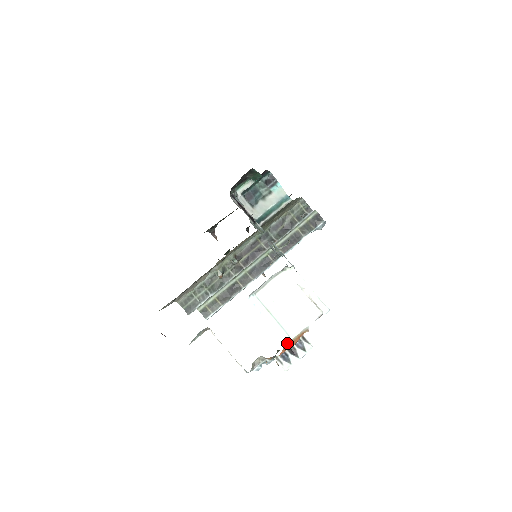
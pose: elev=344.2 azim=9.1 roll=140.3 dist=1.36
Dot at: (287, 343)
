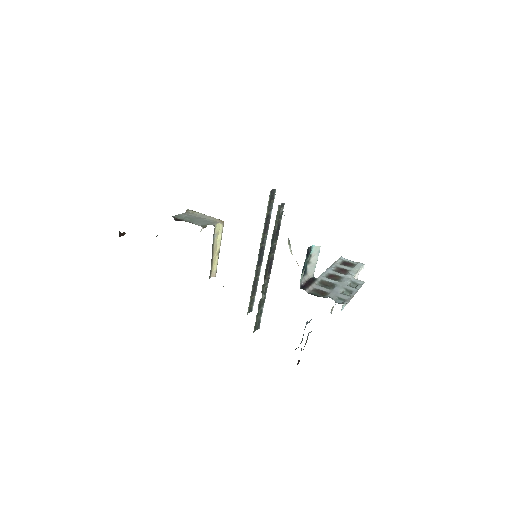
Dot at: occluded
